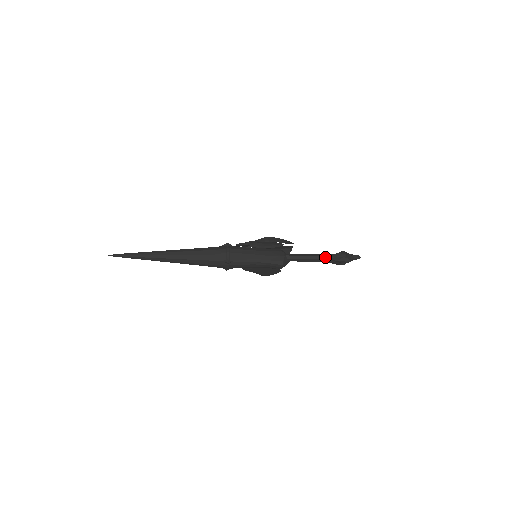
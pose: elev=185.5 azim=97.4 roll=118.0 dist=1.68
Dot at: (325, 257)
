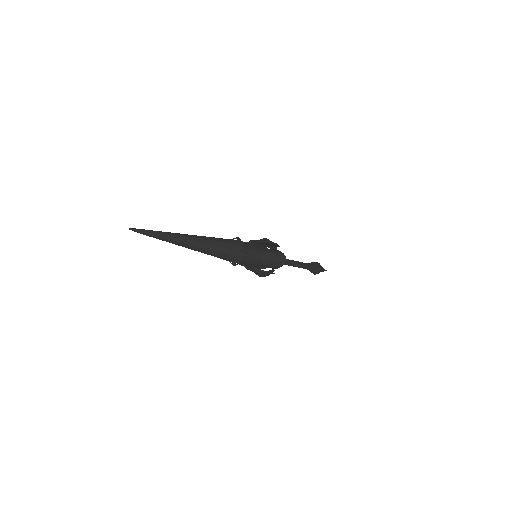
Dot at: (306, 264)
